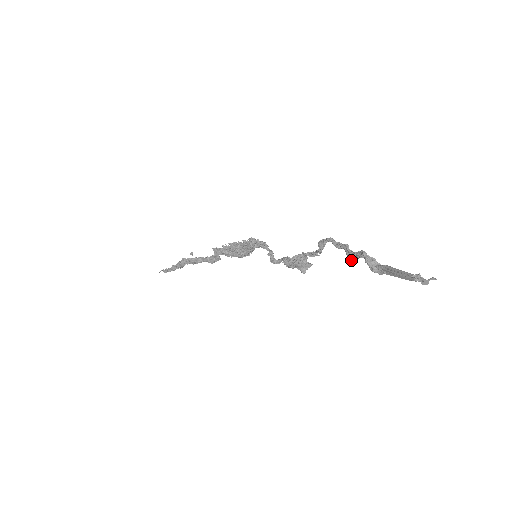
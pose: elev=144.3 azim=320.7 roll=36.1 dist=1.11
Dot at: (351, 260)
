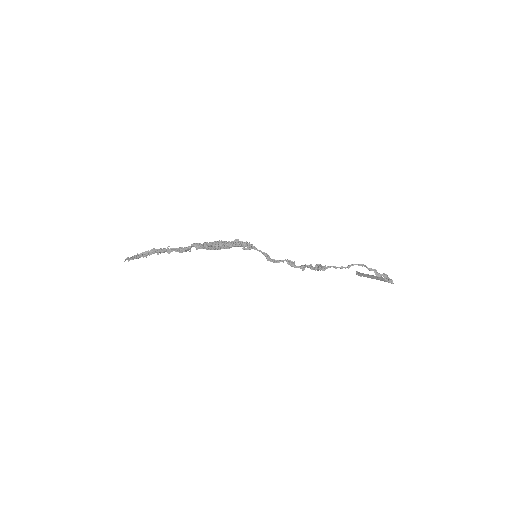
Dot at: occluded
